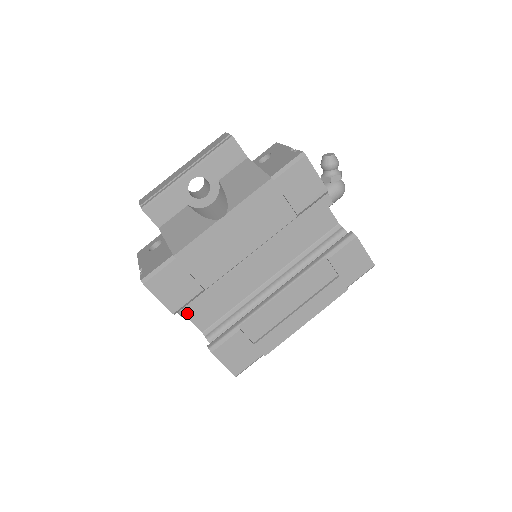
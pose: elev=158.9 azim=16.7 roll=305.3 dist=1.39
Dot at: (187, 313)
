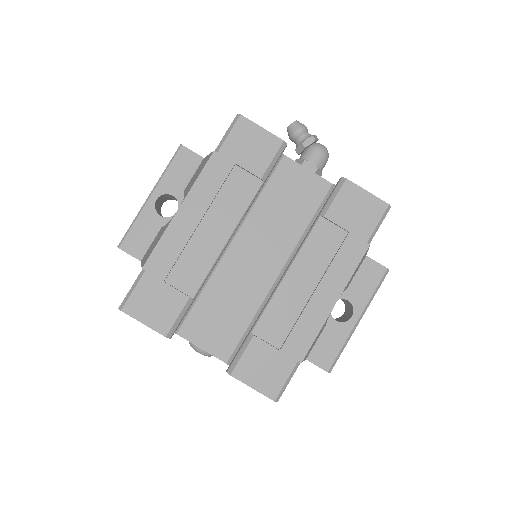
Dot at: (199, 344)
